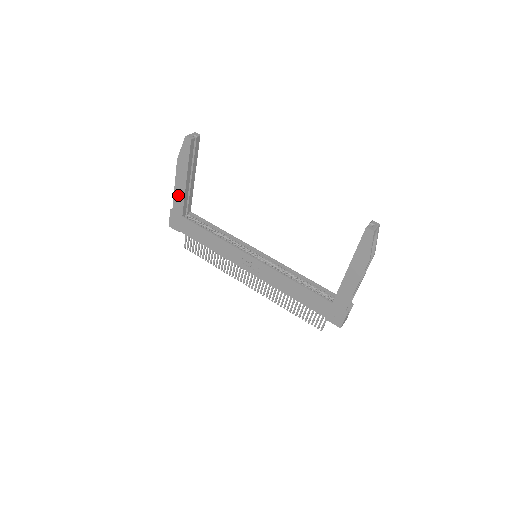
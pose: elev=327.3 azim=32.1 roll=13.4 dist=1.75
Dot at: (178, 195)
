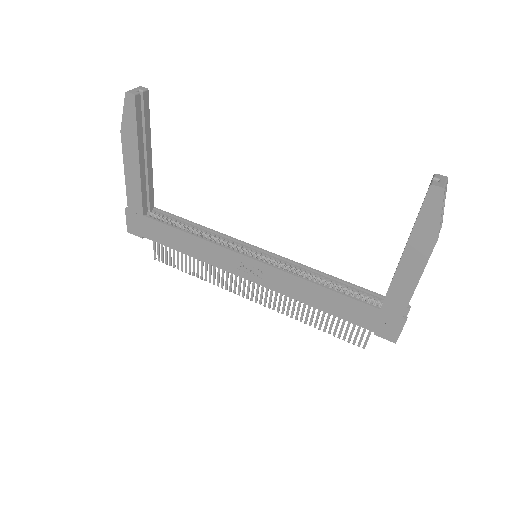
Dot at: (131, 185)
